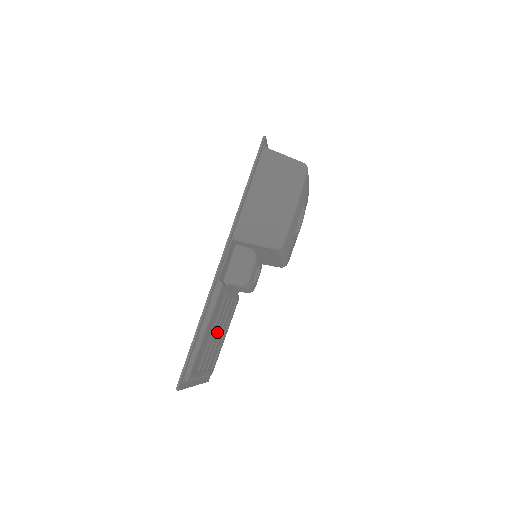
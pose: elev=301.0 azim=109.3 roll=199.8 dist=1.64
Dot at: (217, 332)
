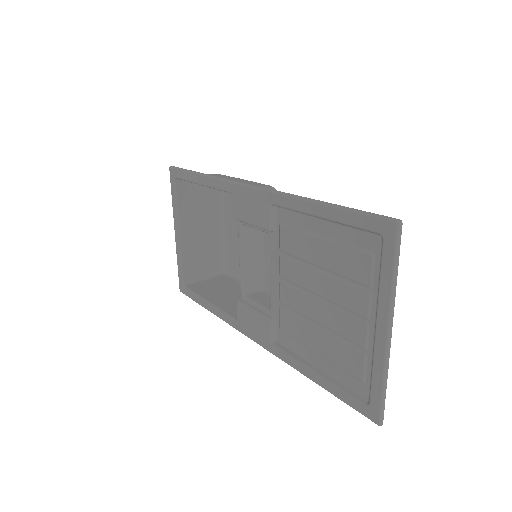
Dot at: (321, 295)
